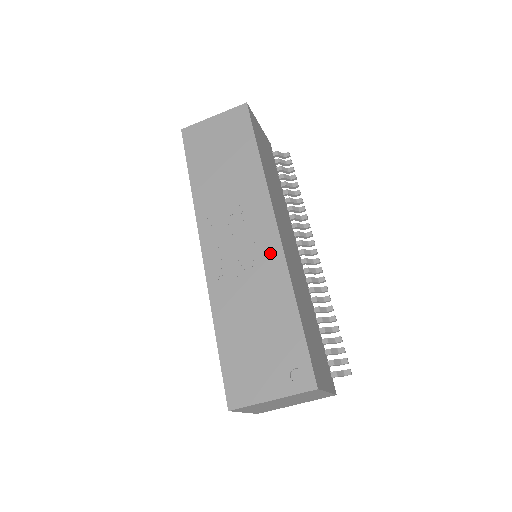
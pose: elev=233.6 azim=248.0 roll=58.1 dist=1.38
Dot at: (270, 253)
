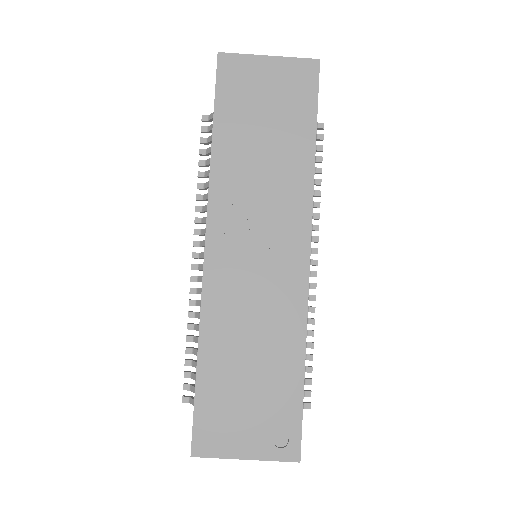
Dot at: (292, 286)
